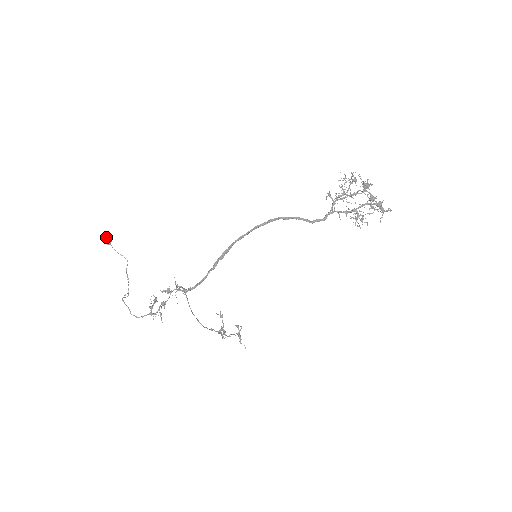
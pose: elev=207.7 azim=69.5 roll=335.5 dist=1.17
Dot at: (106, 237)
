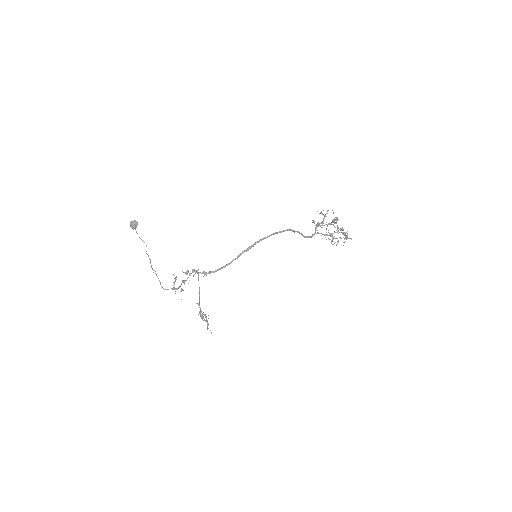
Dot at: (134, 222)
